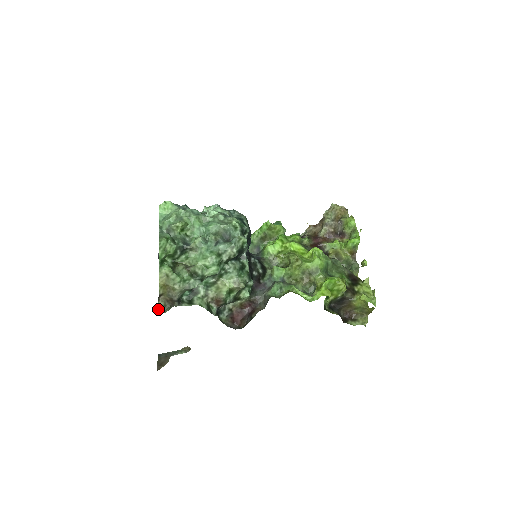
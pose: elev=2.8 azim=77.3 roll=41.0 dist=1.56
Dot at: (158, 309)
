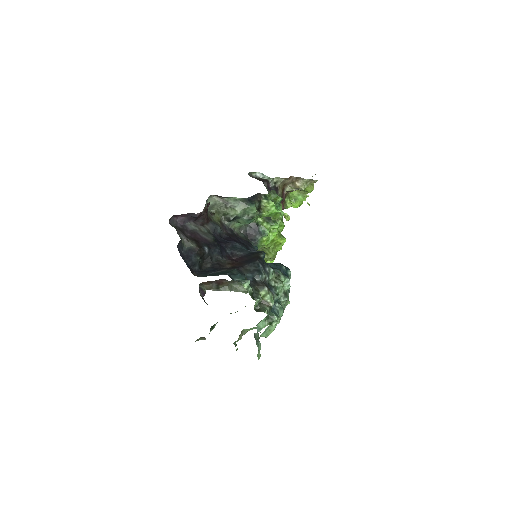
Dot at: occluded
